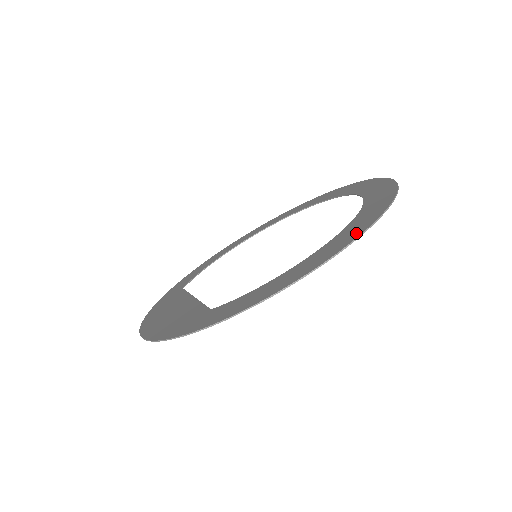
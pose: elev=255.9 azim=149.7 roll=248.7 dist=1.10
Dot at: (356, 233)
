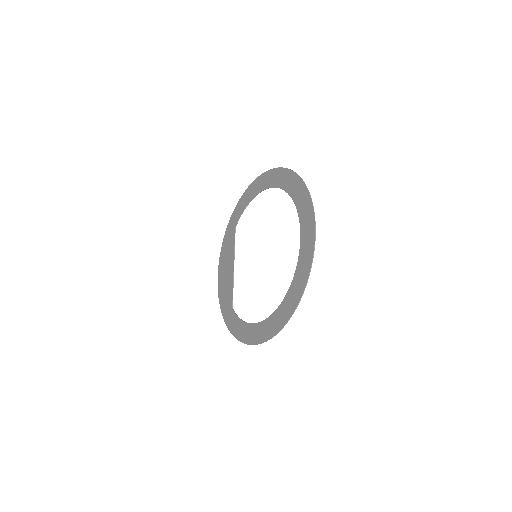
Dot at: (269, 335)
